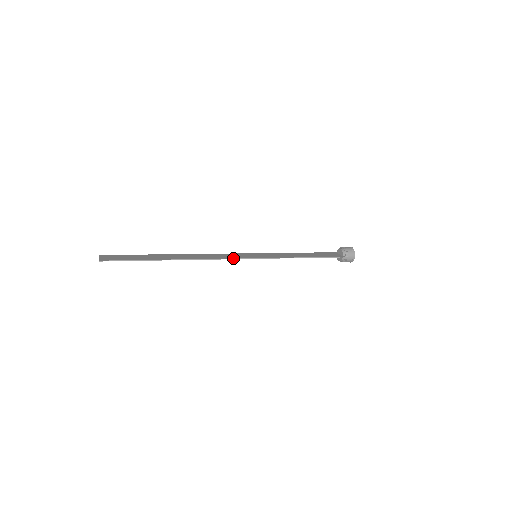
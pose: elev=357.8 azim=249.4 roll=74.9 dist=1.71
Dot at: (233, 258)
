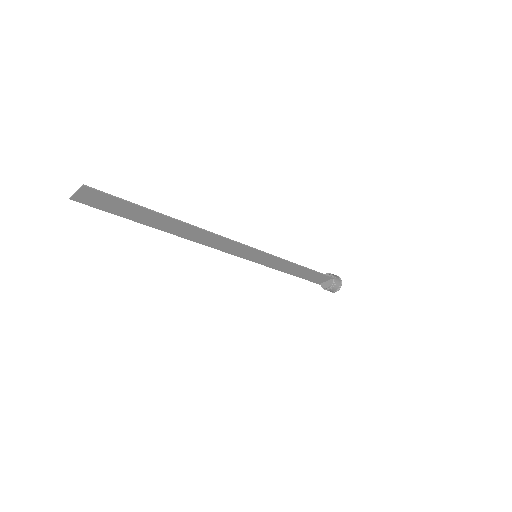
Dot at: (239, 242)
